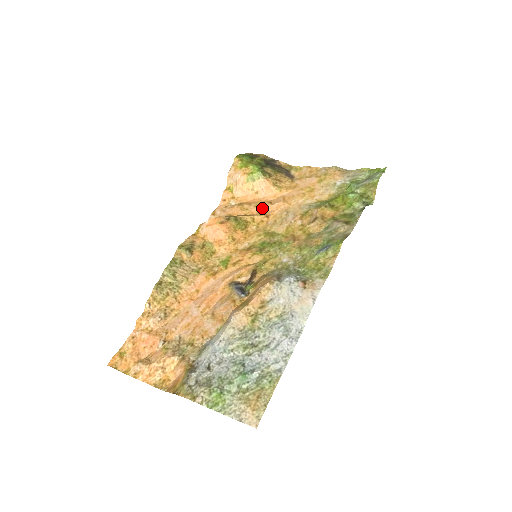
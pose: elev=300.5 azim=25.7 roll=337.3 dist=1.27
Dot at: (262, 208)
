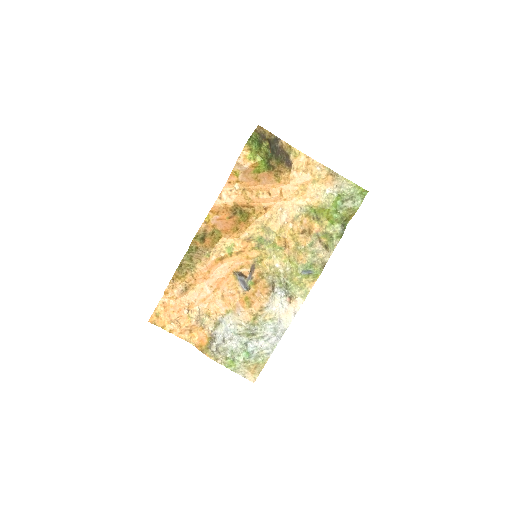
Dot at: (262, 199)
